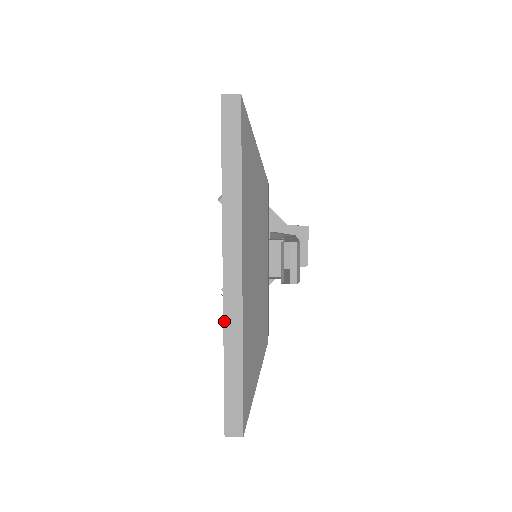
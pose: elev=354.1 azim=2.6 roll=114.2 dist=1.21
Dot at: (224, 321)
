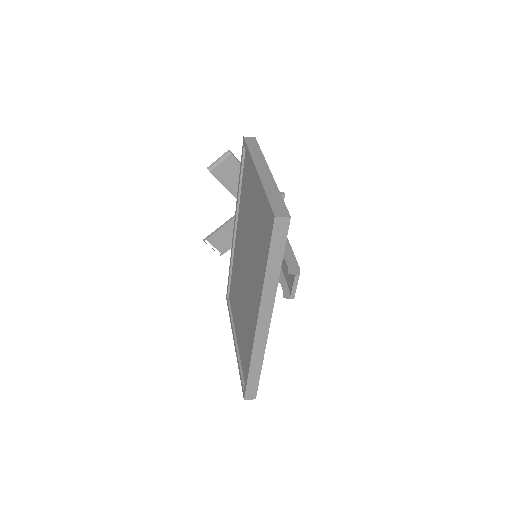
Dot at: (253, 348)
